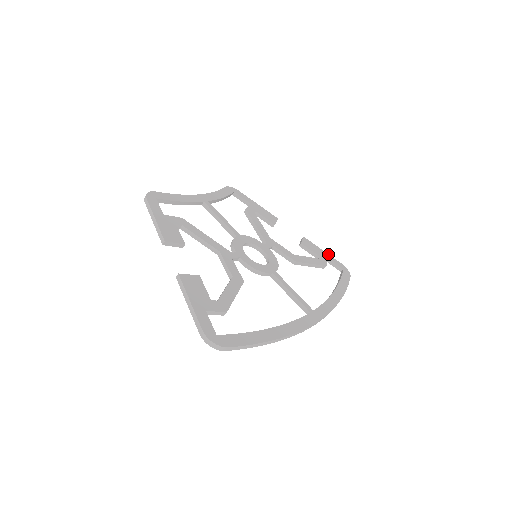
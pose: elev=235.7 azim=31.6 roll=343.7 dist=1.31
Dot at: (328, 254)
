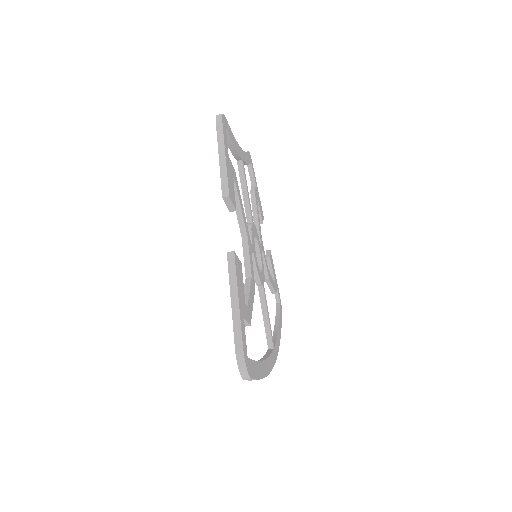
Dot at: occluded
